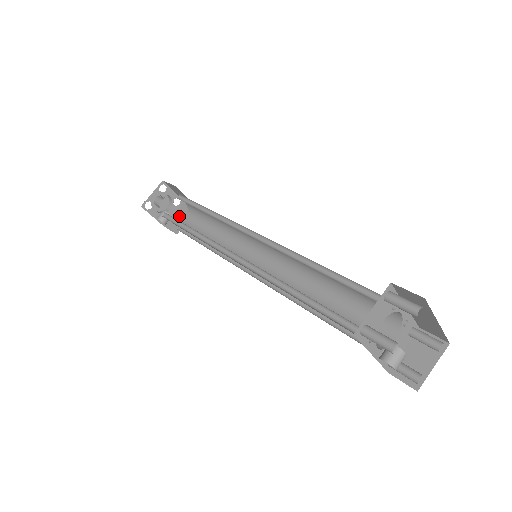
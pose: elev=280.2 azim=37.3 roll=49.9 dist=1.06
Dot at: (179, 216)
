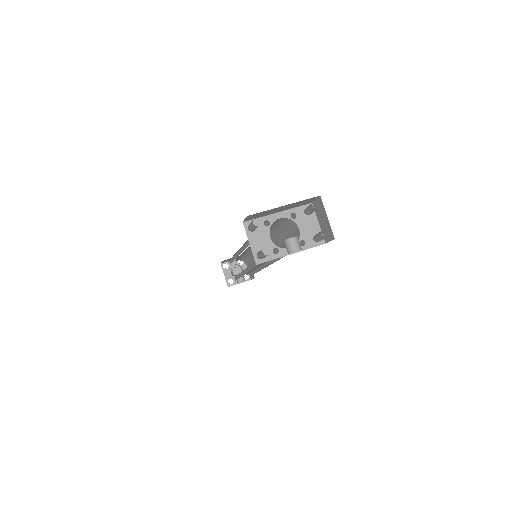
Dot at: occluded
